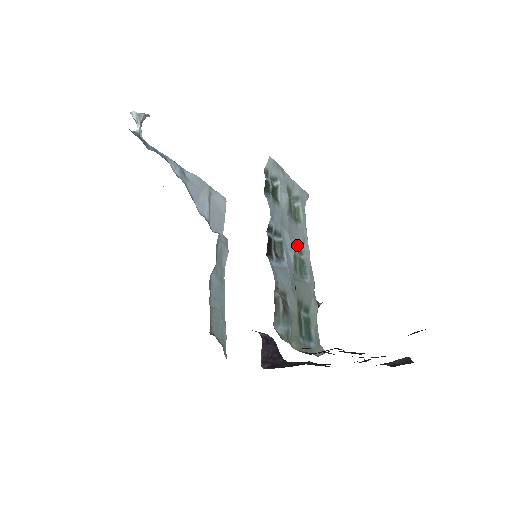
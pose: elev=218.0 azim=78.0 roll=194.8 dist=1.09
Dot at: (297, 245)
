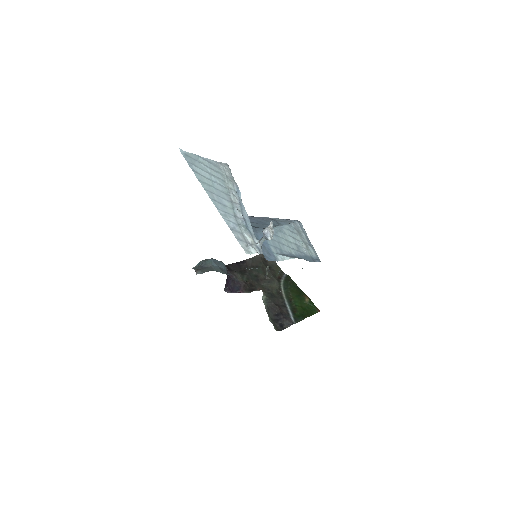
Dot at: occluded
